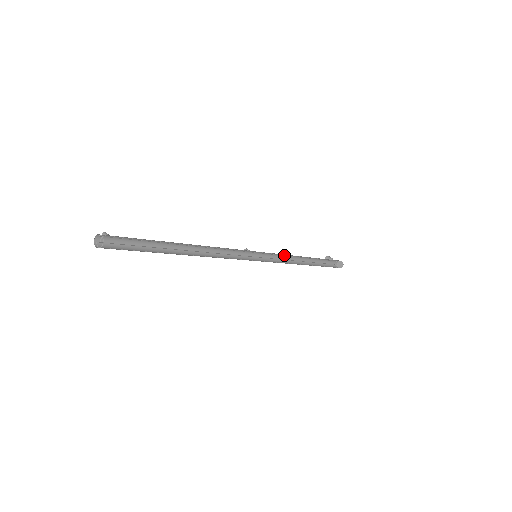
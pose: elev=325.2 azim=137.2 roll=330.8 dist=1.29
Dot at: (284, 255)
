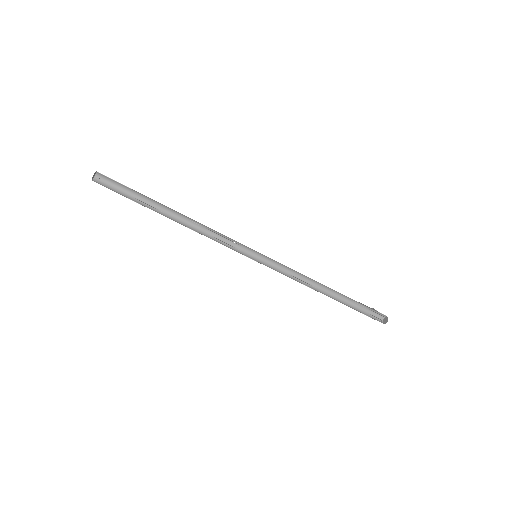
Dot at: (297, 273)
